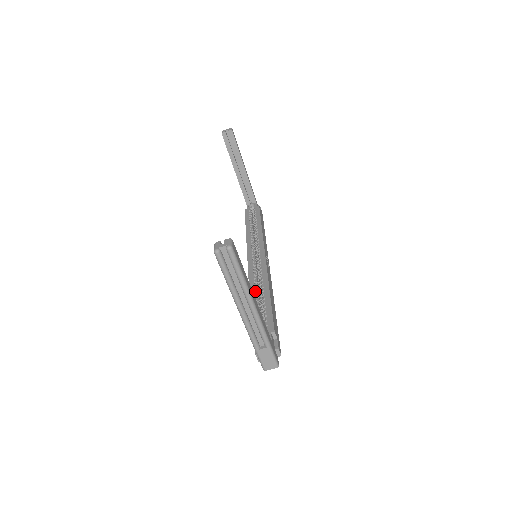
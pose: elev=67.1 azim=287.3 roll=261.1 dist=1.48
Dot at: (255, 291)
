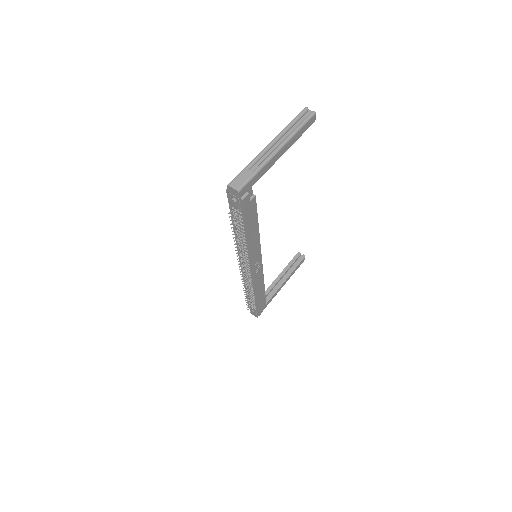
Dot at: occluded
